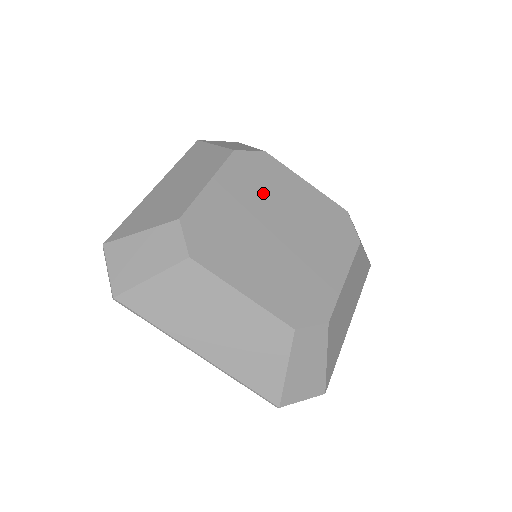
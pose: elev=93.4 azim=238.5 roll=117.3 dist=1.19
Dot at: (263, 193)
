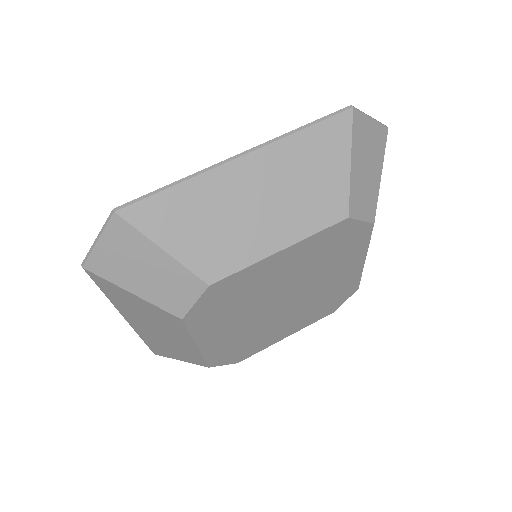
Dot at: (316, 267)
